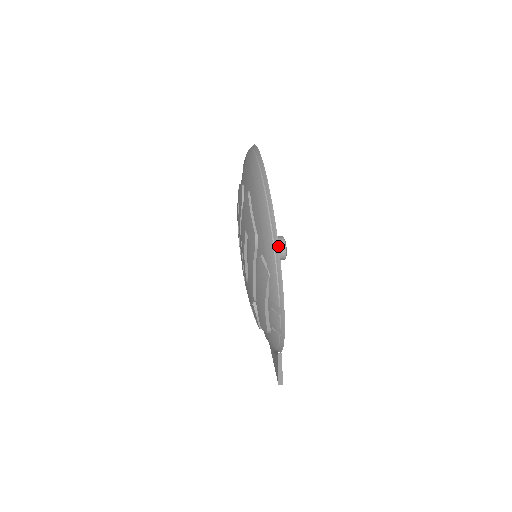
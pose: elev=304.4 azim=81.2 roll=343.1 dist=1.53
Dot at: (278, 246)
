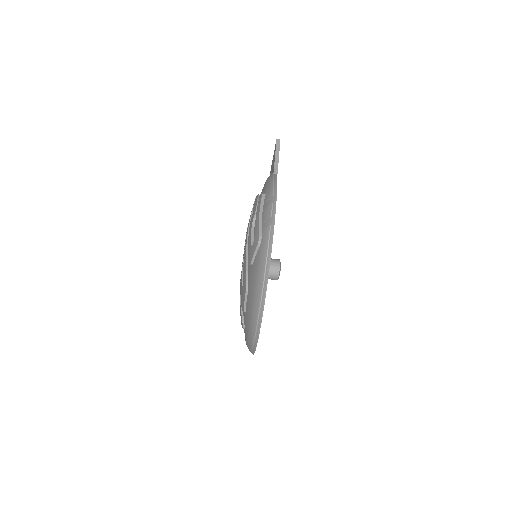
Dot at: occluded
